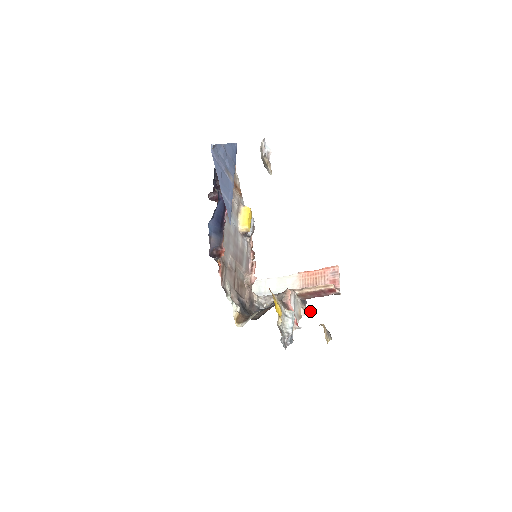
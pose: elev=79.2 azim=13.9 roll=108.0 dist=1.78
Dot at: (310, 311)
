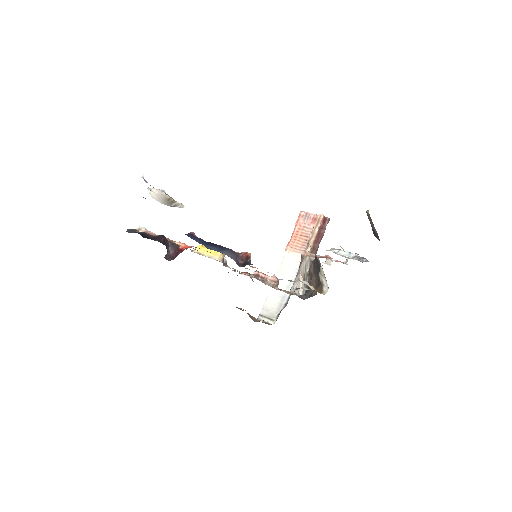
Dot at: occluded
